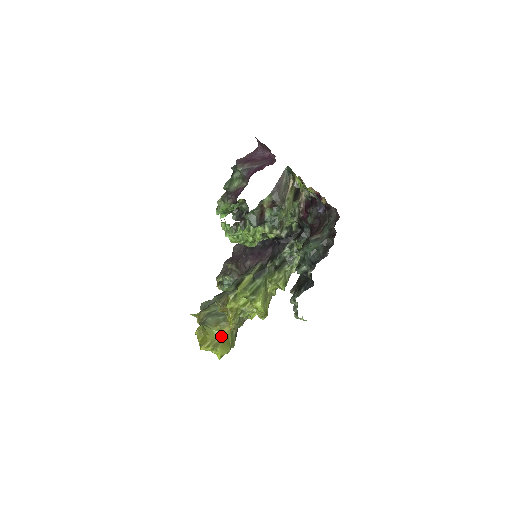
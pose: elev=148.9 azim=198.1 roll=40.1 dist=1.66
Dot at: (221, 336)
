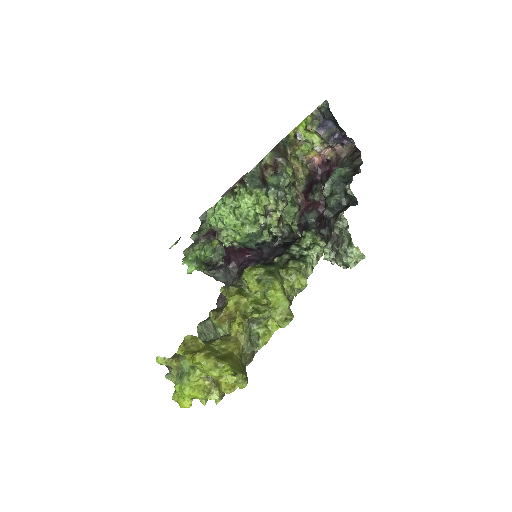
Dot at: (225, 352)
